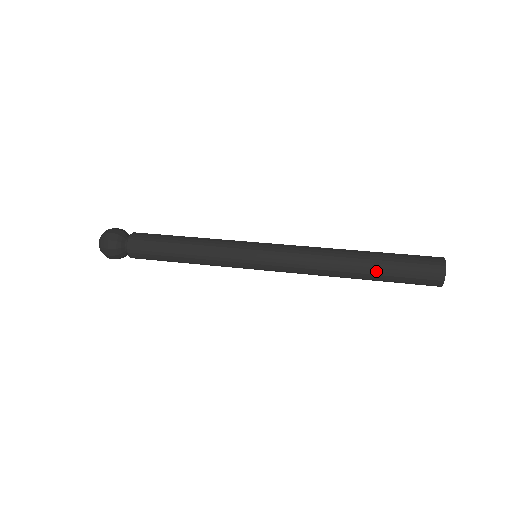
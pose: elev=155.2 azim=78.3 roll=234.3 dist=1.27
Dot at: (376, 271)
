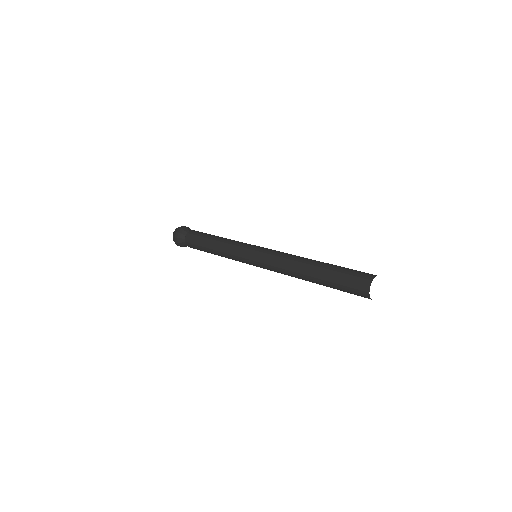
Dot at: occluded
